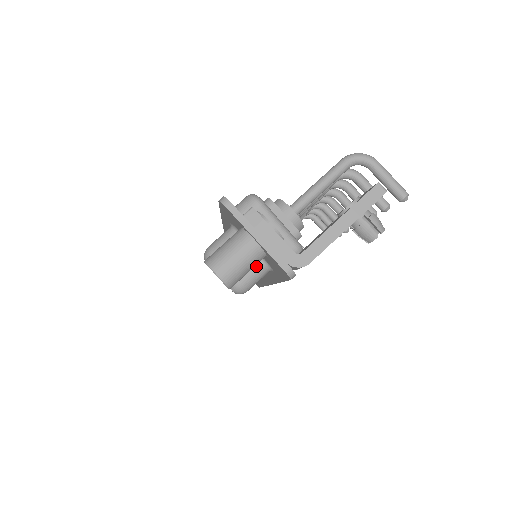
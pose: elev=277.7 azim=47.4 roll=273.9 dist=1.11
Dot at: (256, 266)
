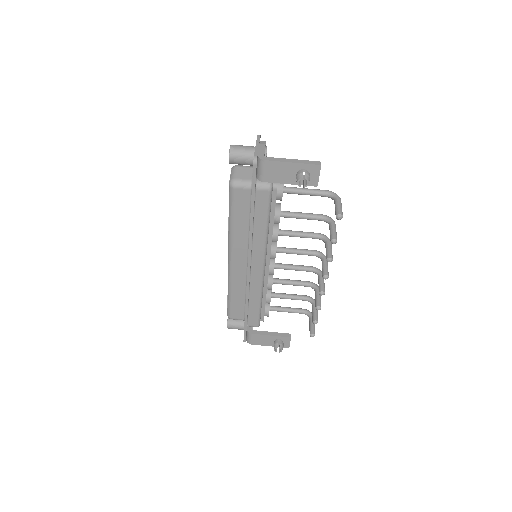
Dot at: (248, 179)
